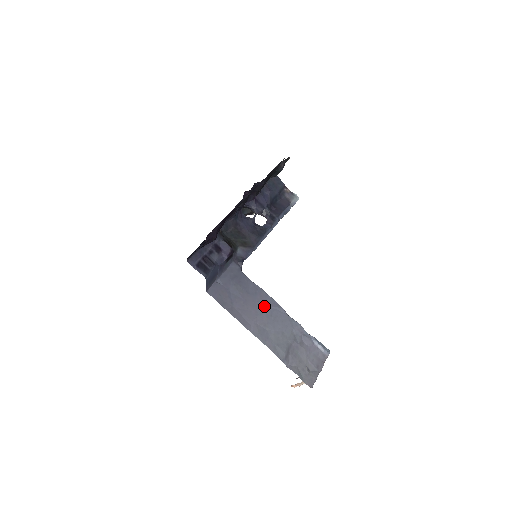
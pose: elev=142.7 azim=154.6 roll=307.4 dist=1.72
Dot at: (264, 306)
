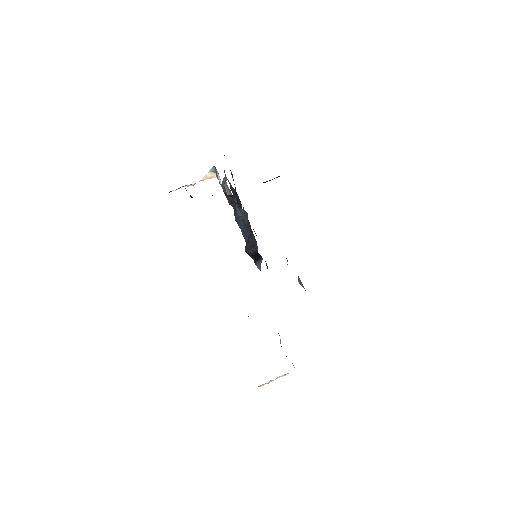
Dot at: occluded
